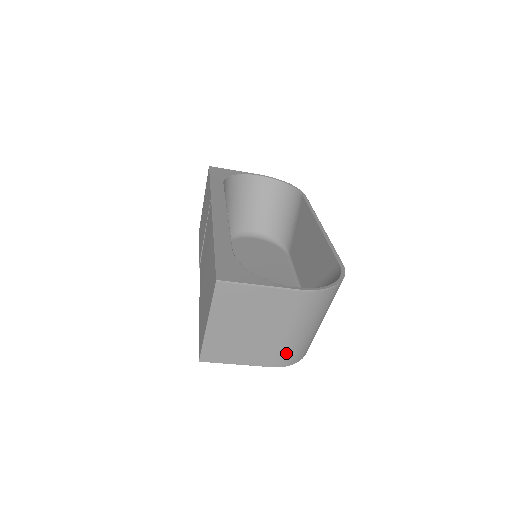
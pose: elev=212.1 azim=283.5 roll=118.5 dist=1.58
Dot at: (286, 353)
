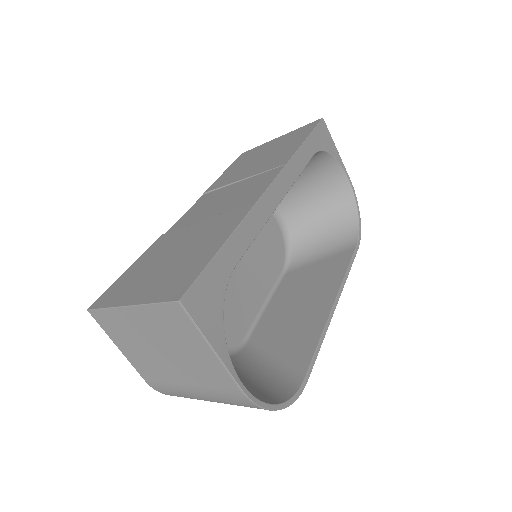
Dot at: (169, 389)
